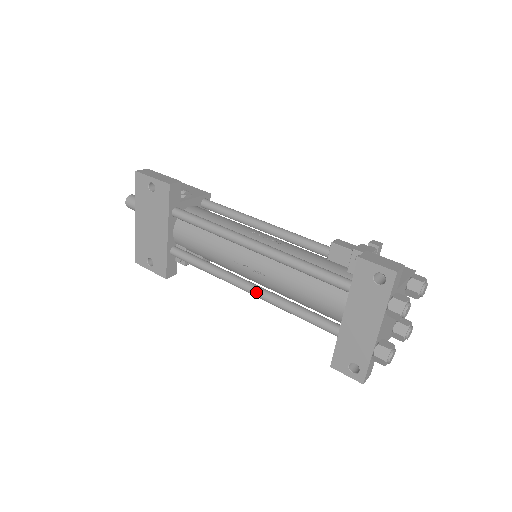
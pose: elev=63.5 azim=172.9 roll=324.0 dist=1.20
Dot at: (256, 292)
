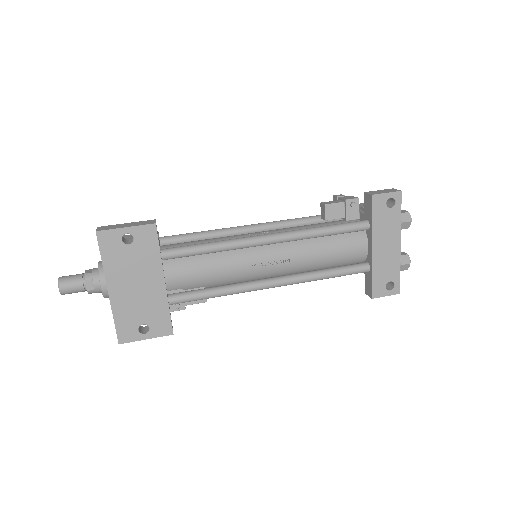
Dot at: (286, 281)
